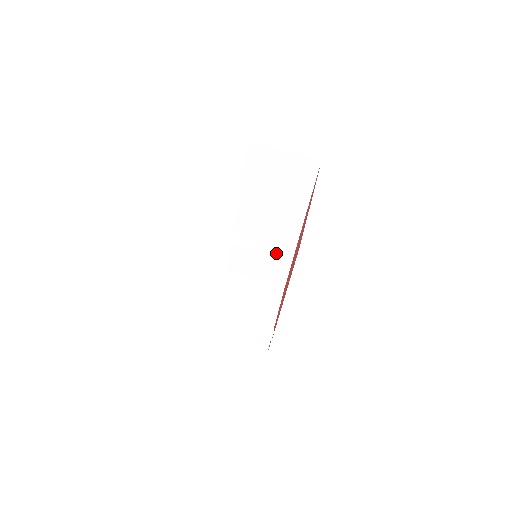
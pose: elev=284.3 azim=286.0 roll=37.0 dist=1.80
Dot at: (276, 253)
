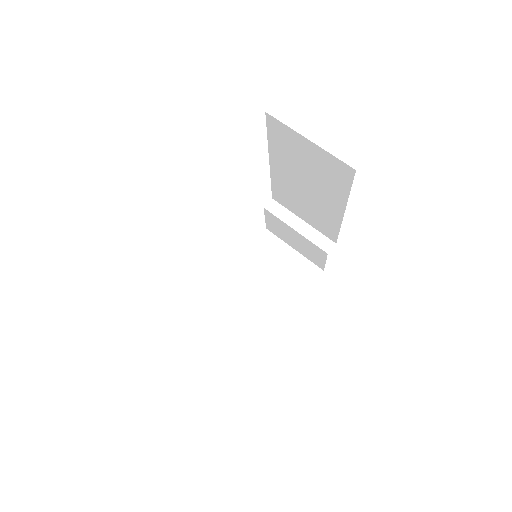
Dot at: (311, 238)
